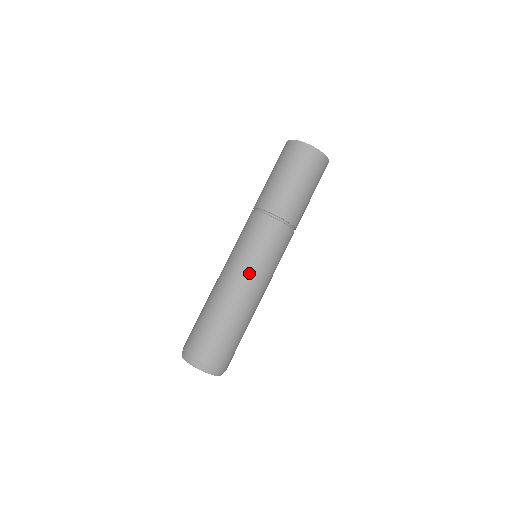
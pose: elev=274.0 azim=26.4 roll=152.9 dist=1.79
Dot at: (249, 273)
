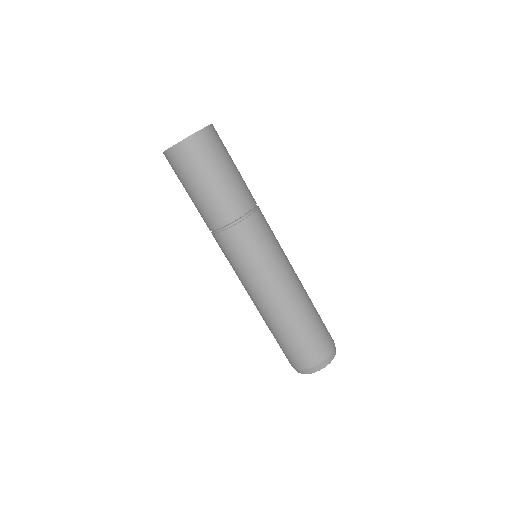
Dot at: (271, 280)
